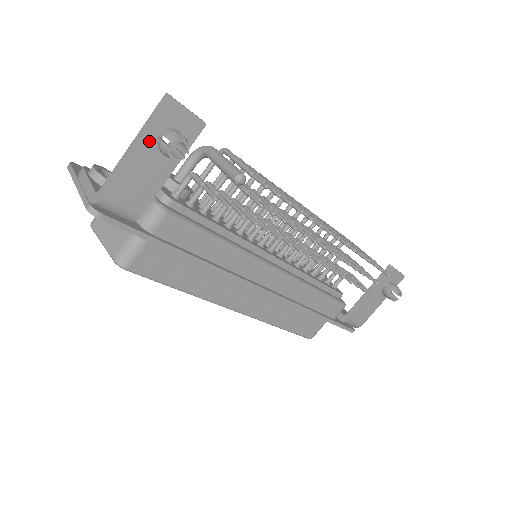
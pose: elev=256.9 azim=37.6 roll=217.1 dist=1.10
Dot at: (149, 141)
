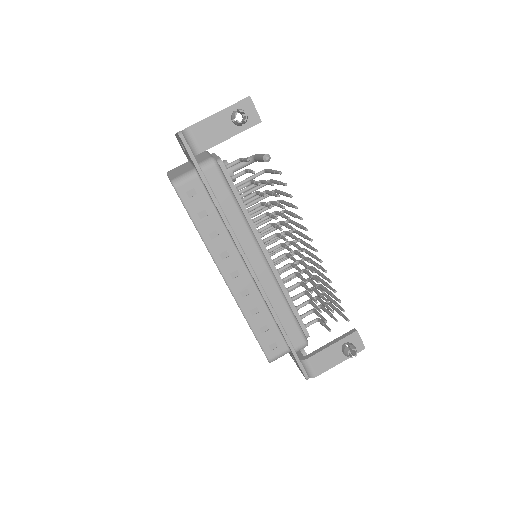
Dot at: (228, 112)
